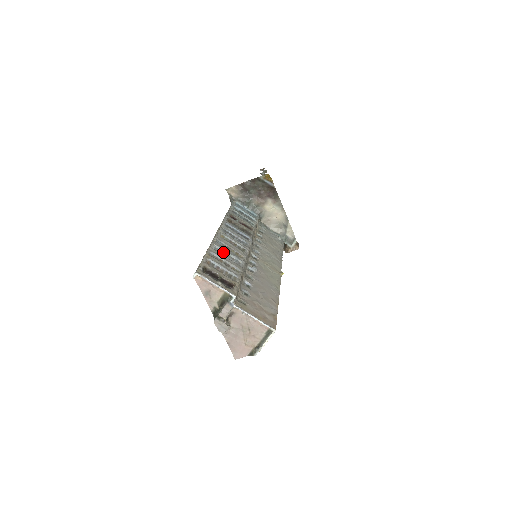
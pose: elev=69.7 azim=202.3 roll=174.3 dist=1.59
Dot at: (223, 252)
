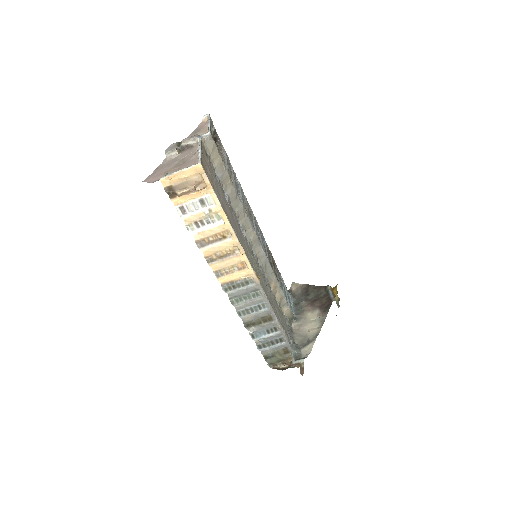
Dot at: (239, 187)
